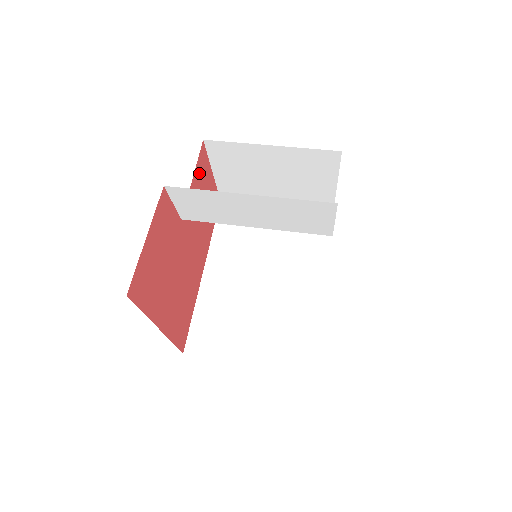
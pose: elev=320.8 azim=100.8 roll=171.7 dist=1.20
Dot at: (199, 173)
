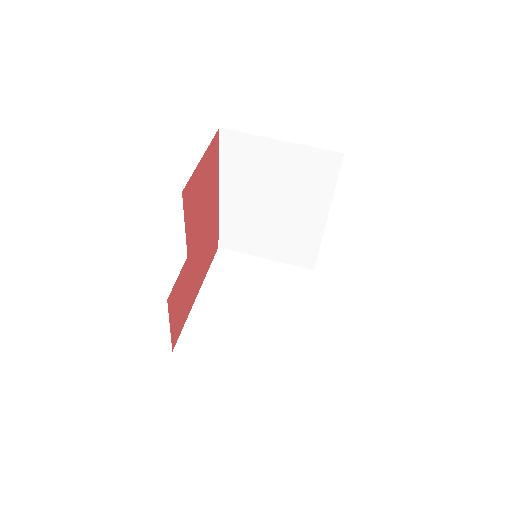
Dot at: (189, 205)
